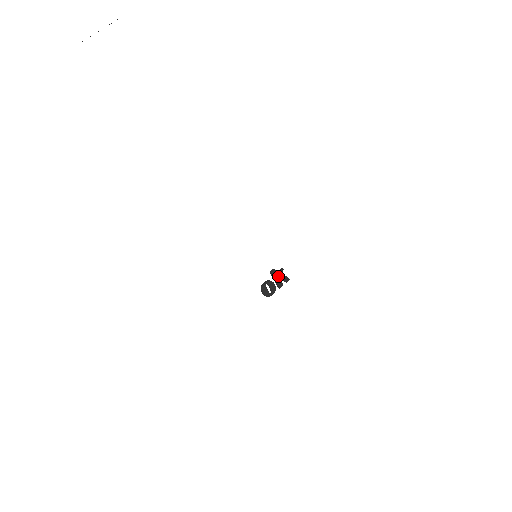
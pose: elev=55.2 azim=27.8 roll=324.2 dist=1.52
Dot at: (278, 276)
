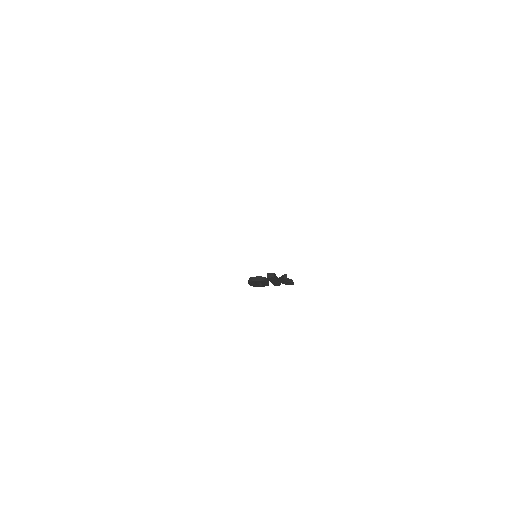
Dot at: (276, 280)
